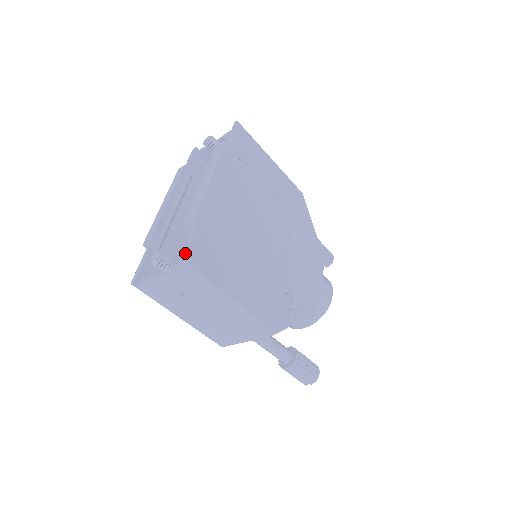
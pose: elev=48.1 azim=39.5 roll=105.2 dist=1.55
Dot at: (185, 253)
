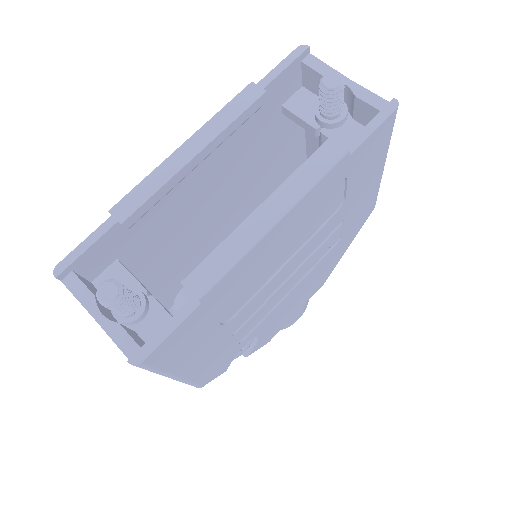
Dot at: (149, 351)
